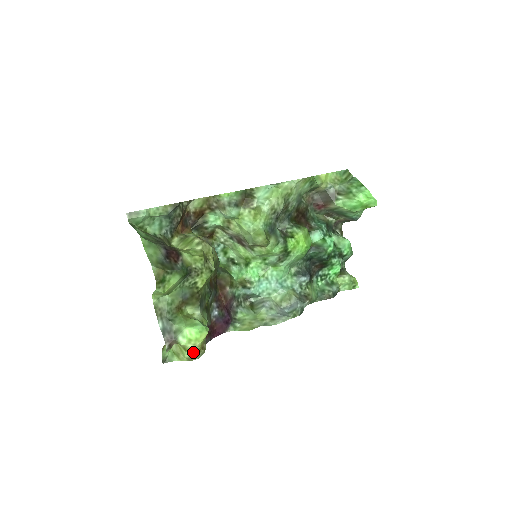
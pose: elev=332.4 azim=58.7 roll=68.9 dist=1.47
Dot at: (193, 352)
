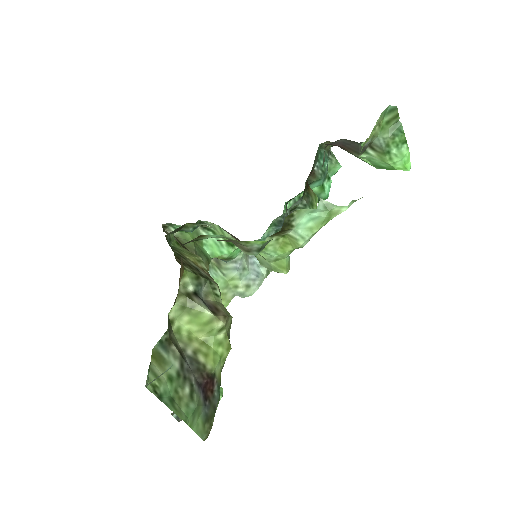
Dot at: occluded
